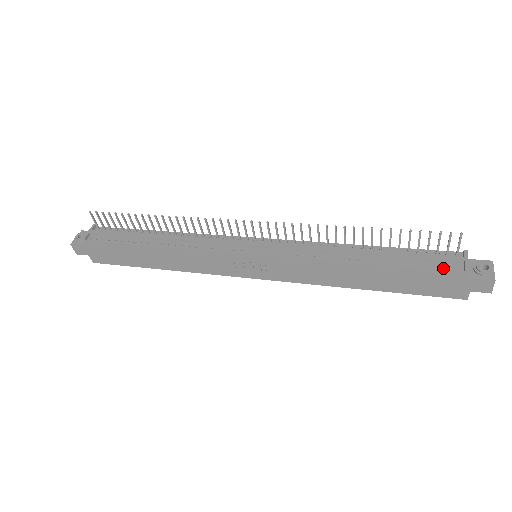
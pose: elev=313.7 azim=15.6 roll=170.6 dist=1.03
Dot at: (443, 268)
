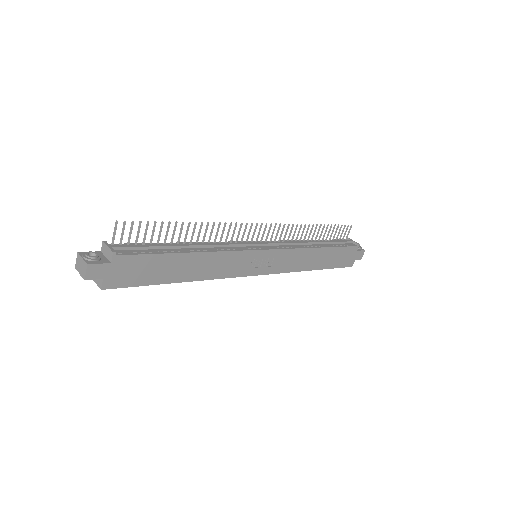
Dot at: (350, 246)
